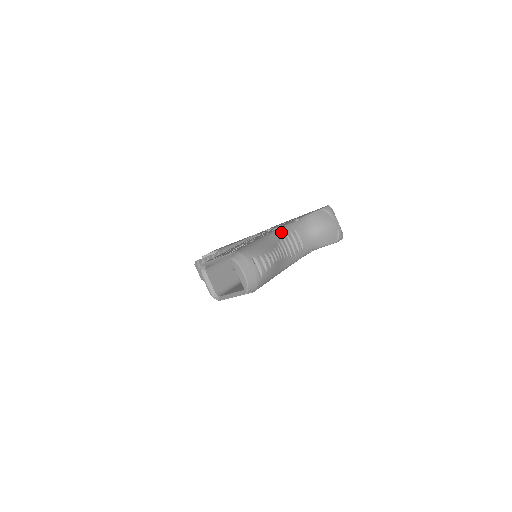
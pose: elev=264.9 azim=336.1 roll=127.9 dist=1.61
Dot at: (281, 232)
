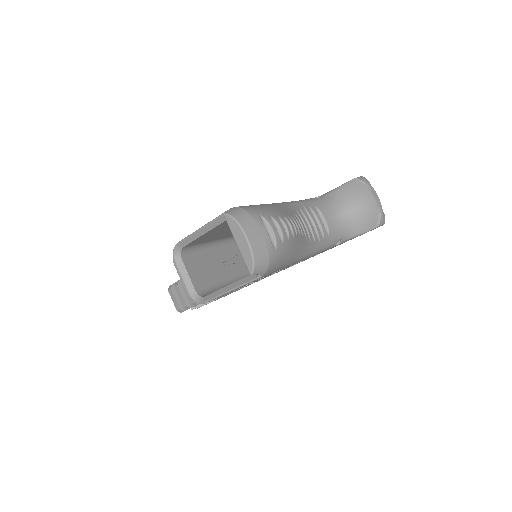
Dot at: (298, 204)
